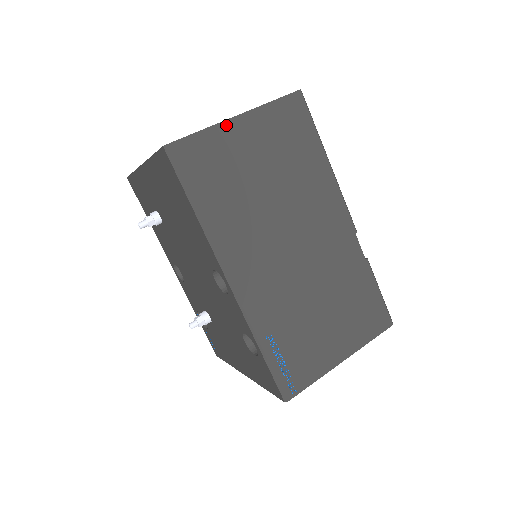
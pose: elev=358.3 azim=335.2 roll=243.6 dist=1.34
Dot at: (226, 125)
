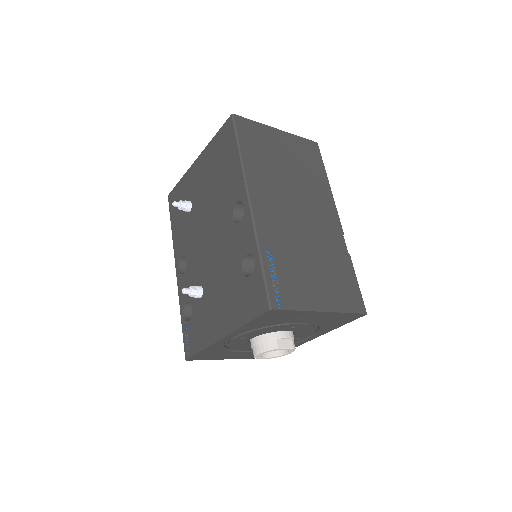
Dot at: (271, 129)
